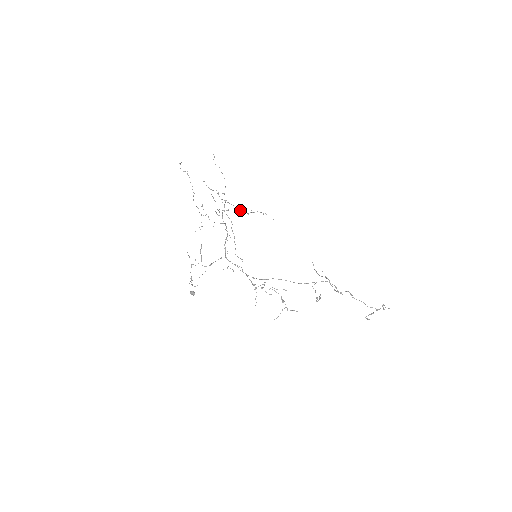
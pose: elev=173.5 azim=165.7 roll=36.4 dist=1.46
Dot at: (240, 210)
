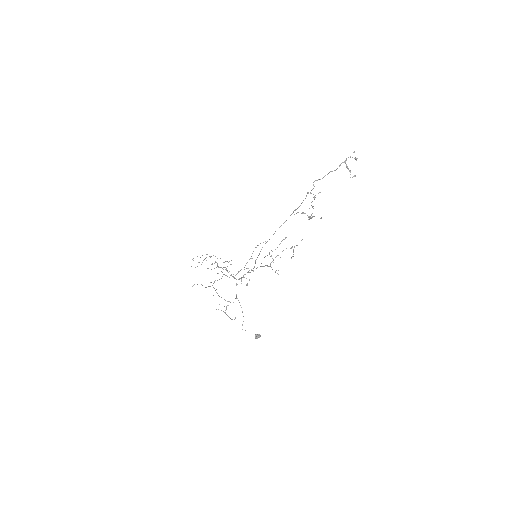
Dot at: occluded
